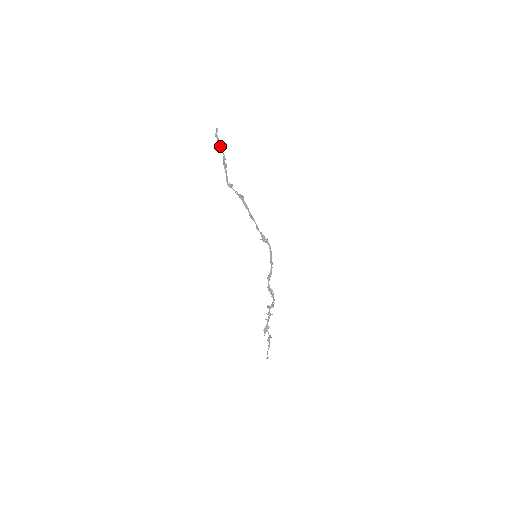
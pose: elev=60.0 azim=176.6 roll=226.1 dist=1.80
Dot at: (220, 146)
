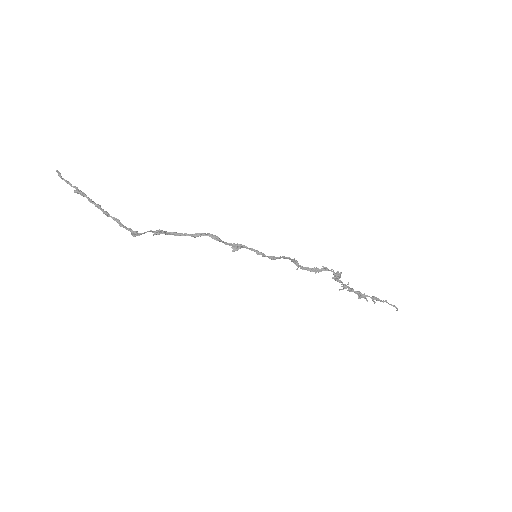
Dot at: occluded
